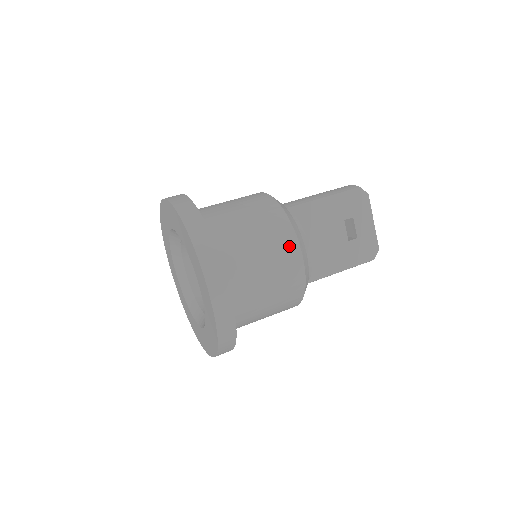
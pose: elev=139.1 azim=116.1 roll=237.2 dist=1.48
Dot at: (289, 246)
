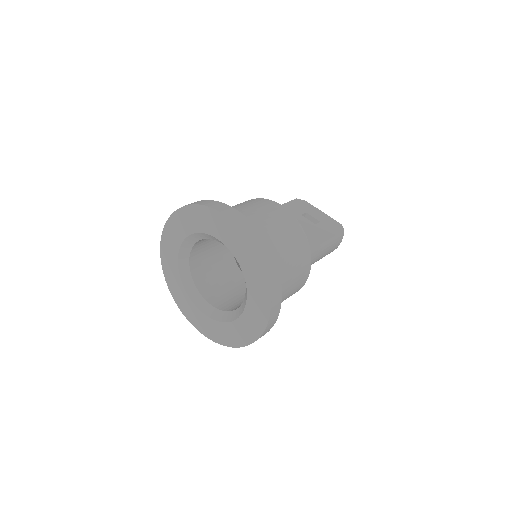
Dot at: (269, 204)
